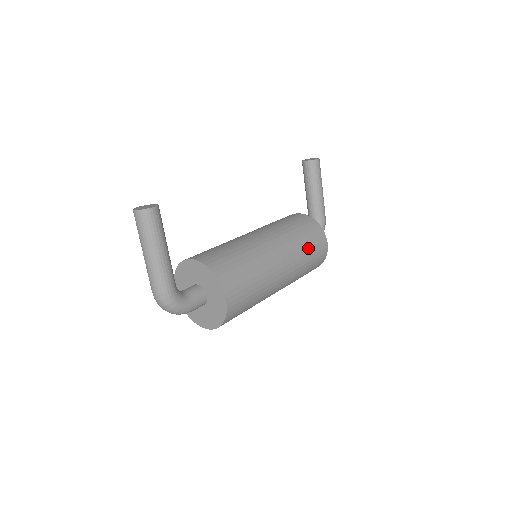
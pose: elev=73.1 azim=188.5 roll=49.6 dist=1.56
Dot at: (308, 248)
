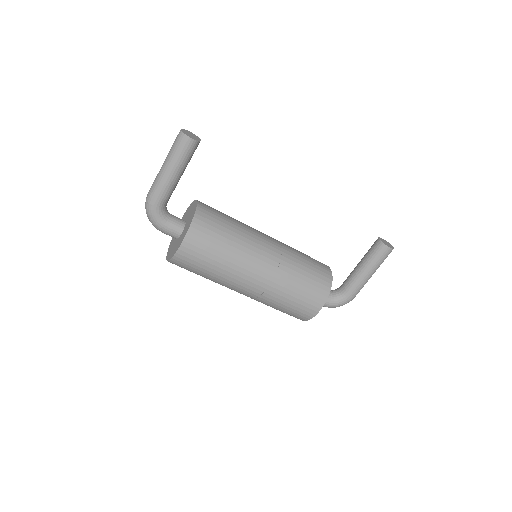
Dot at: (295, 292)
